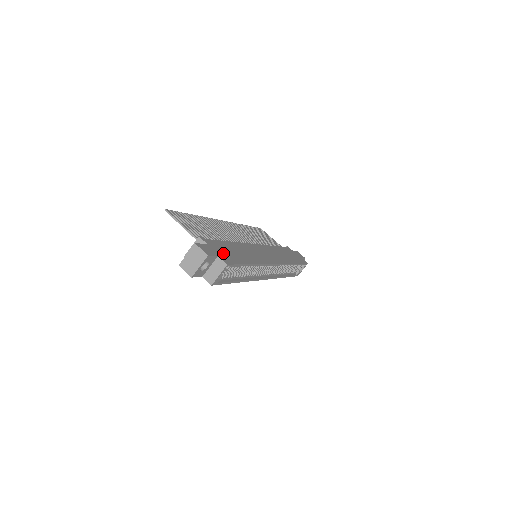
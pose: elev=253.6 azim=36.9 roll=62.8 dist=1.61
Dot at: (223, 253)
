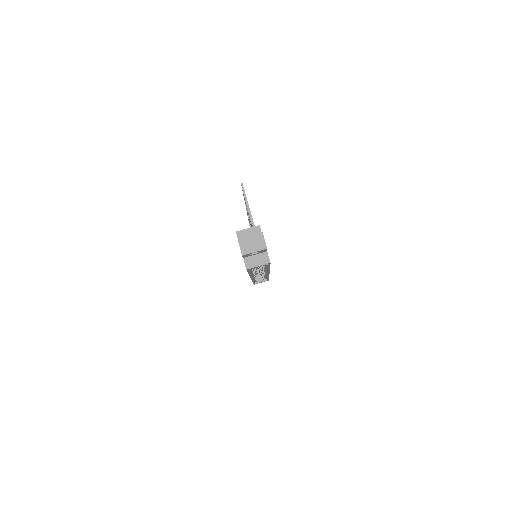
Dot at: occluded
